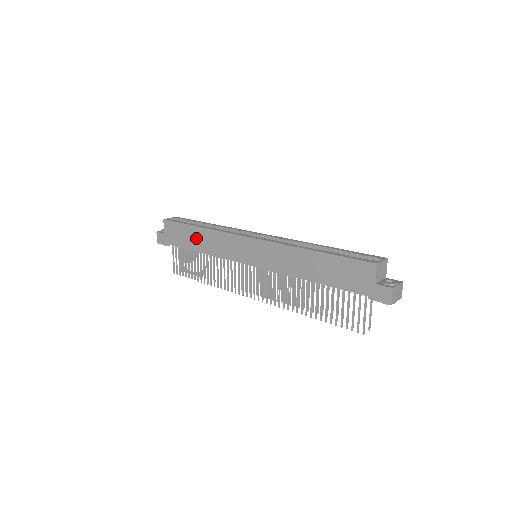
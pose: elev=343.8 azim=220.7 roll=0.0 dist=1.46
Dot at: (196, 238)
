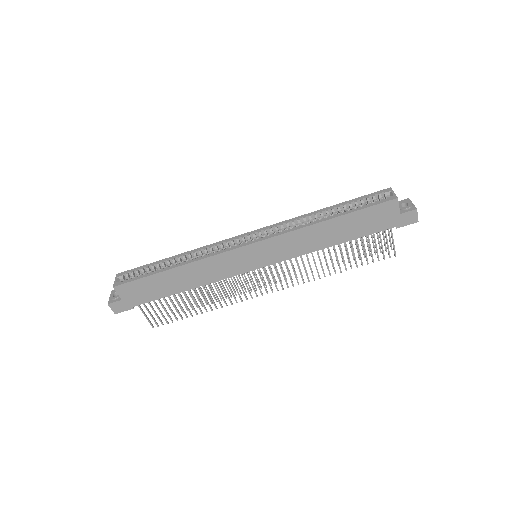
Dot at: (175, 280)
